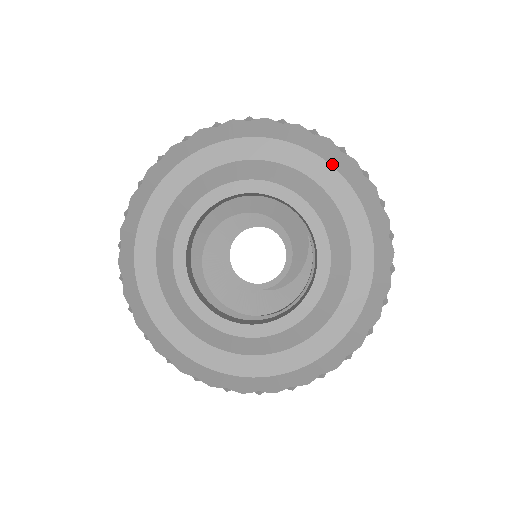
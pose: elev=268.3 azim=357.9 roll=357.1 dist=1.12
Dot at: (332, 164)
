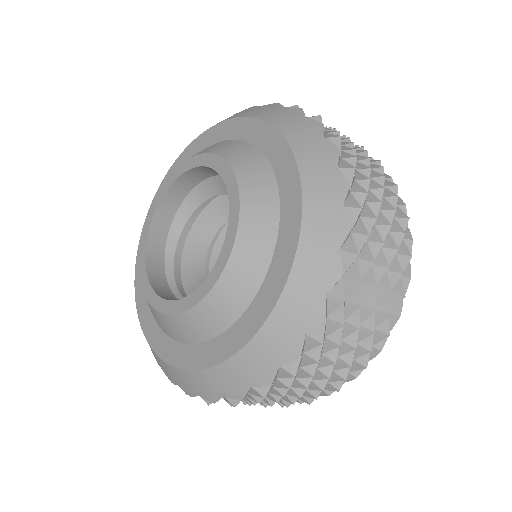
Dot at: (302, 173)
